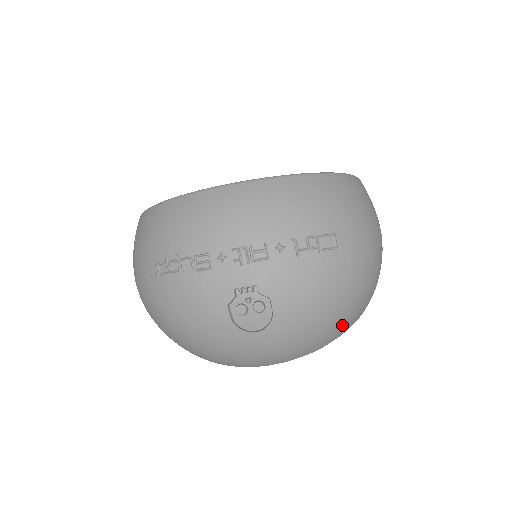
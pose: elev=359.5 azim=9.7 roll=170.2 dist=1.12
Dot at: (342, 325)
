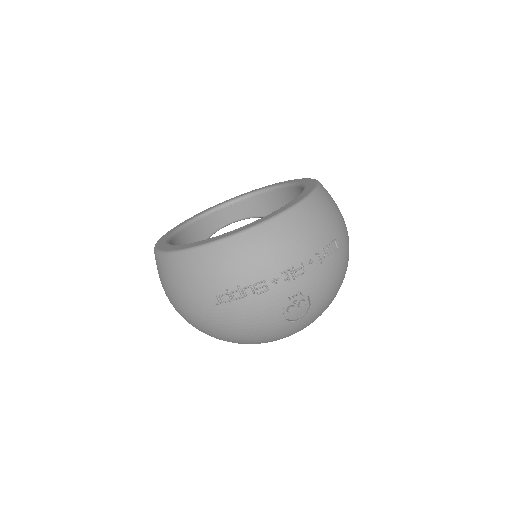
Dot at: occluded
